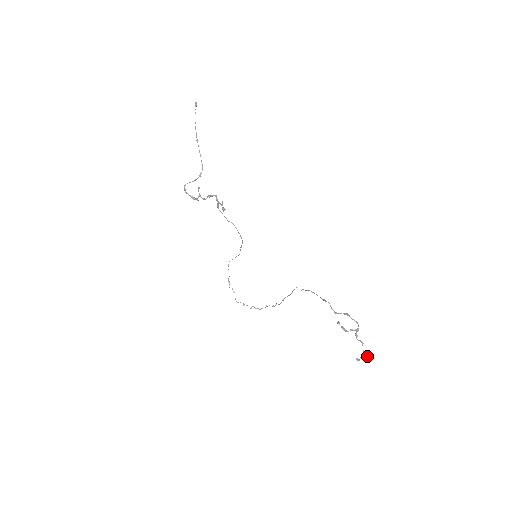
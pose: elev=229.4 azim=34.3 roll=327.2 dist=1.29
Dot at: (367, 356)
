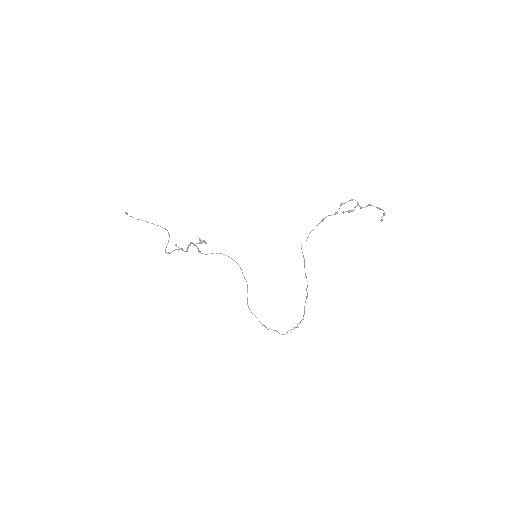
Dot at: occluded
